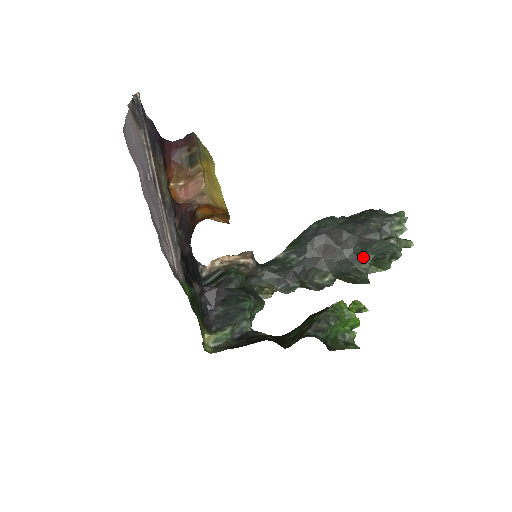
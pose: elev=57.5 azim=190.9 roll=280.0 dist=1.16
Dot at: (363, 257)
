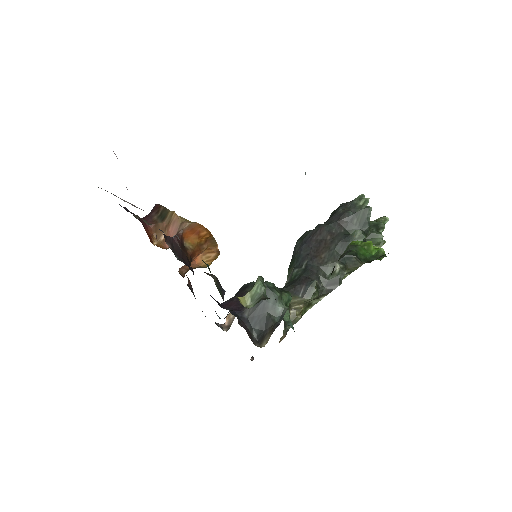
Dot at: occluded
